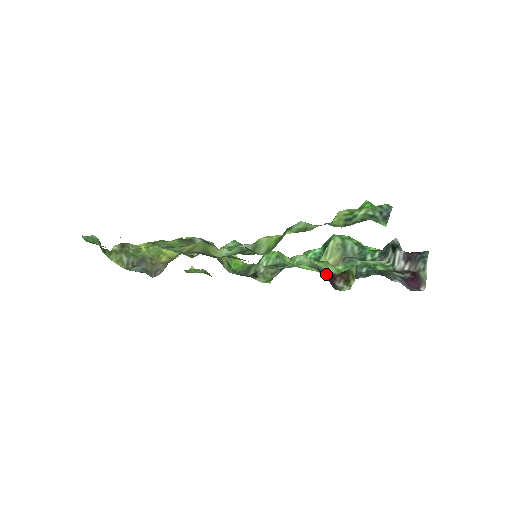
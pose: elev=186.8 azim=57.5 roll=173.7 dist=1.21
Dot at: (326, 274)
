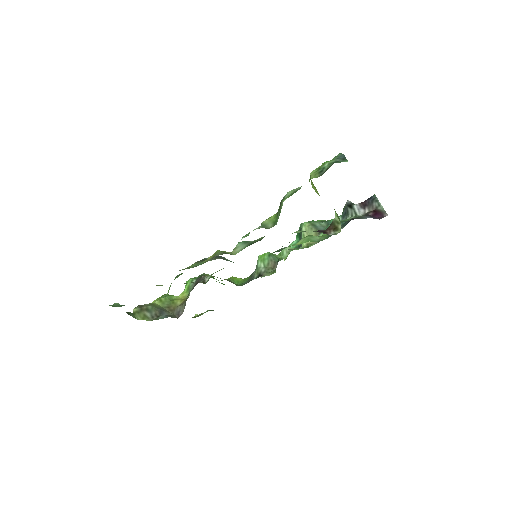
Dot at: occluded
